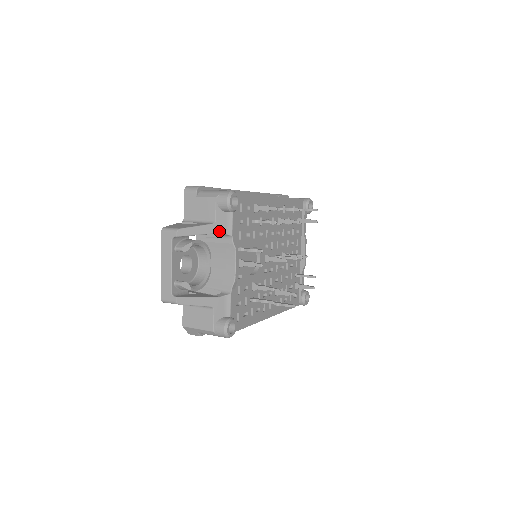
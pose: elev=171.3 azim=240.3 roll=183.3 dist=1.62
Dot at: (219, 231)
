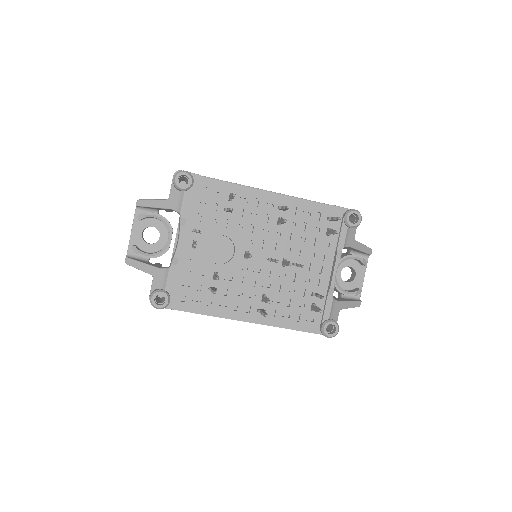
Dot at: (170, 207)
